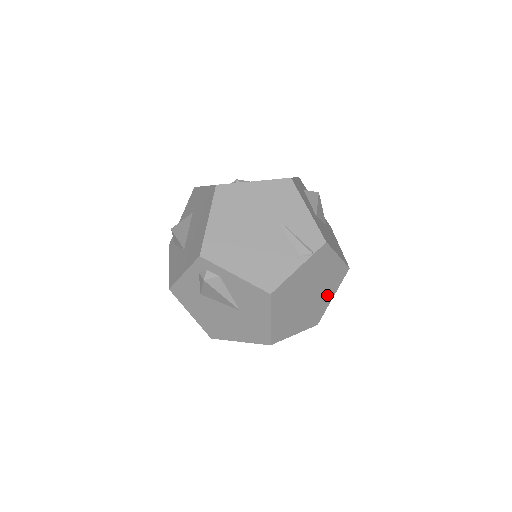
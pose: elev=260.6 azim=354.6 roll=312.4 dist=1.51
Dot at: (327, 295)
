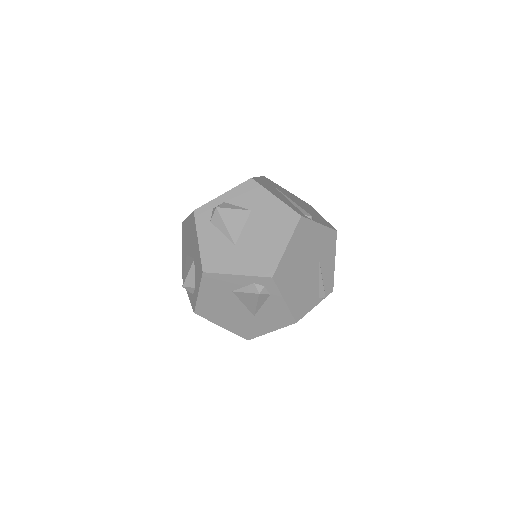
Dot at: occluded
